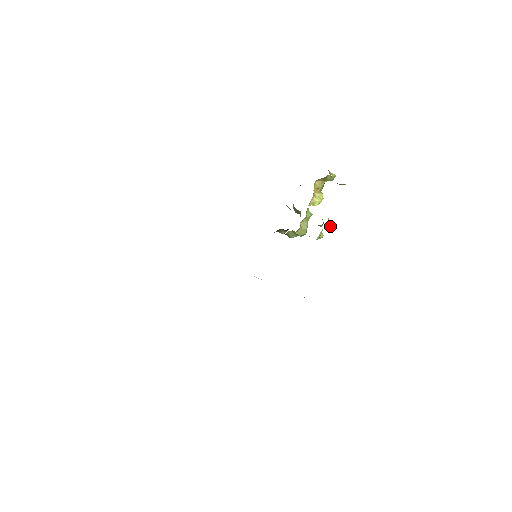
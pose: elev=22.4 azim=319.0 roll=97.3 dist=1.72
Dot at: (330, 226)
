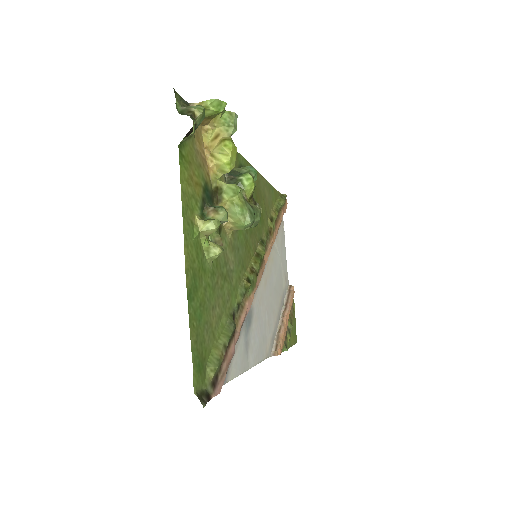
Dot at: (213, 229)
